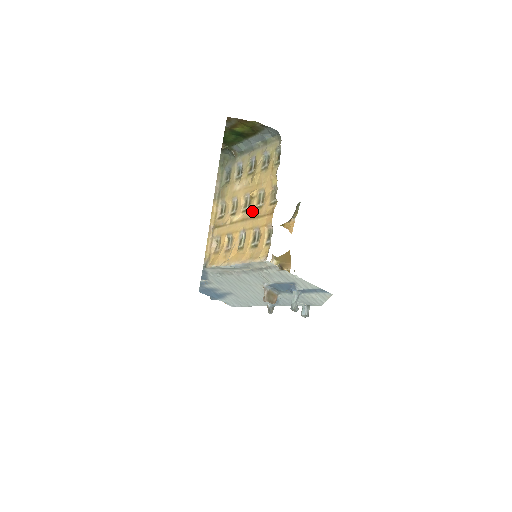
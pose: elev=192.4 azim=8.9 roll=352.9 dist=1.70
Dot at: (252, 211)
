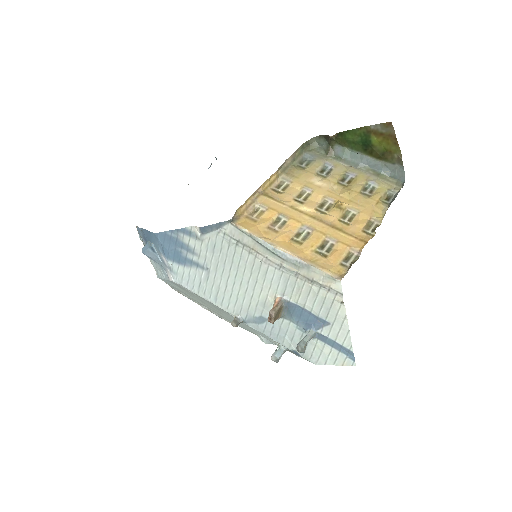
Dot at: (332, 218)
